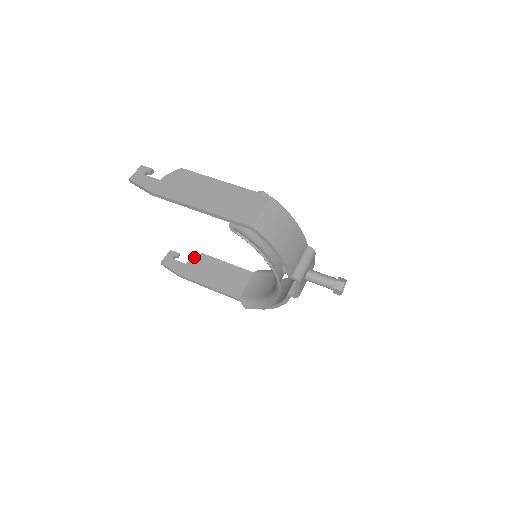
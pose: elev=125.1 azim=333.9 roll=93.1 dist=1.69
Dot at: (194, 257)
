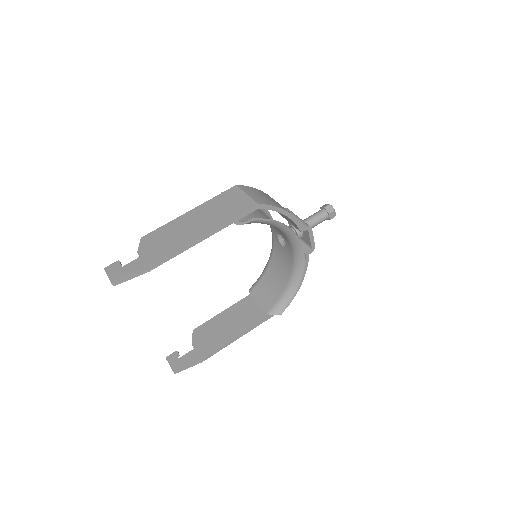
Dot at: (192, 338)
